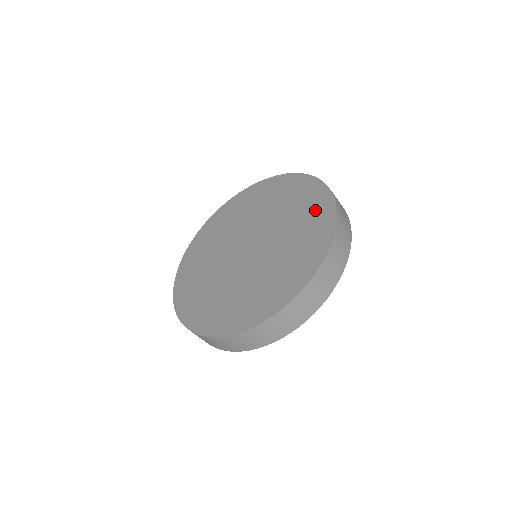
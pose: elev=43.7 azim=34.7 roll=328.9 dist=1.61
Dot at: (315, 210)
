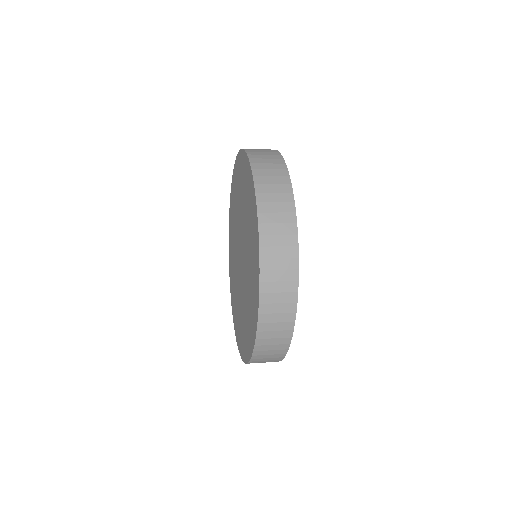
Dot at: (254, 288)
